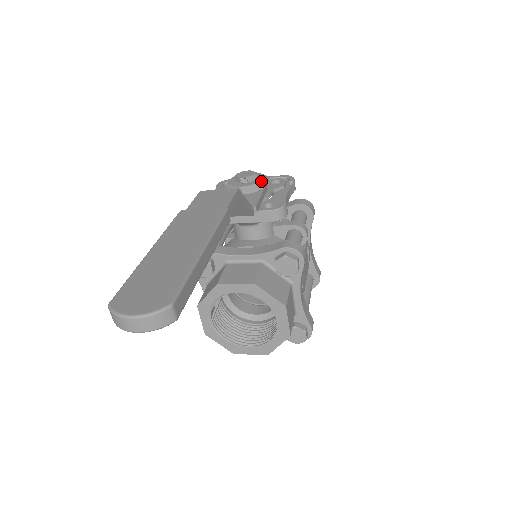
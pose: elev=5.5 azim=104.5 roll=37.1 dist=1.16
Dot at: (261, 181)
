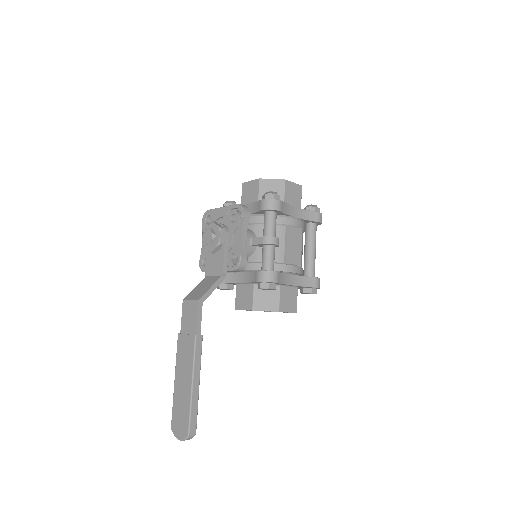
Dot at: (219, 242)
